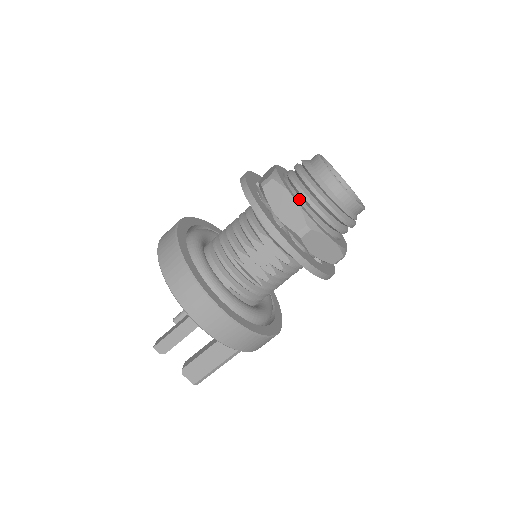
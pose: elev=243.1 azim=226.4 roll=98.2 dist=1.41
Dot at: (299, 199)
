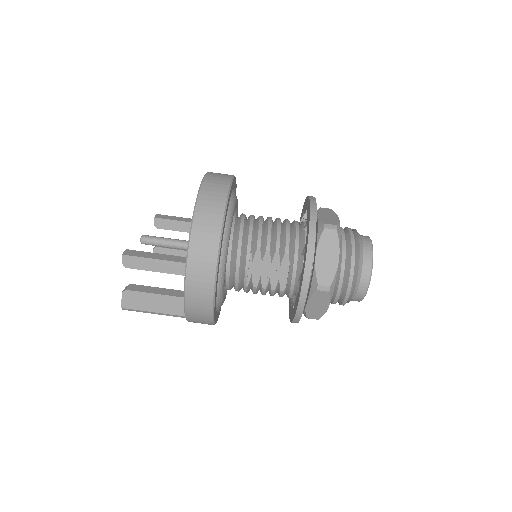
Dot at: occluded
